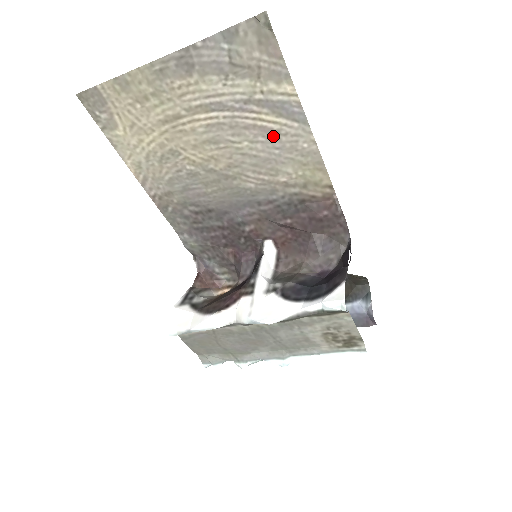
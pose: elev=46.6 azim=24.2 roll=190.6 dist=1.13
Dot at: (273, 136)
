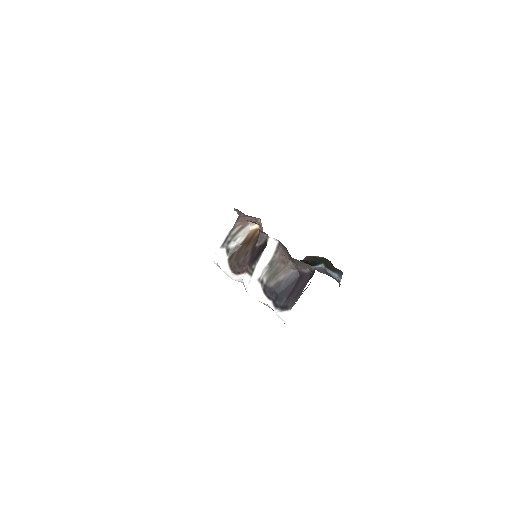
Dot at: occluded
